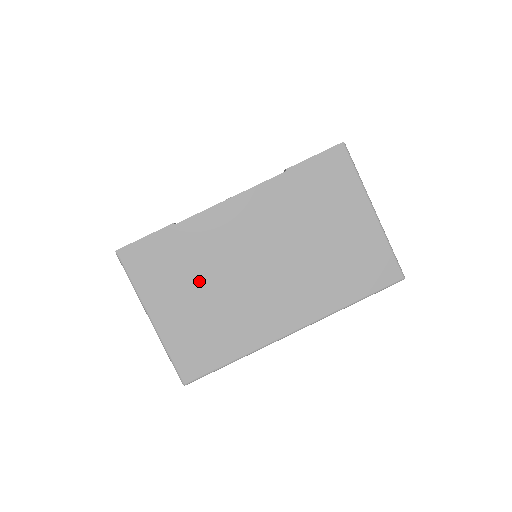
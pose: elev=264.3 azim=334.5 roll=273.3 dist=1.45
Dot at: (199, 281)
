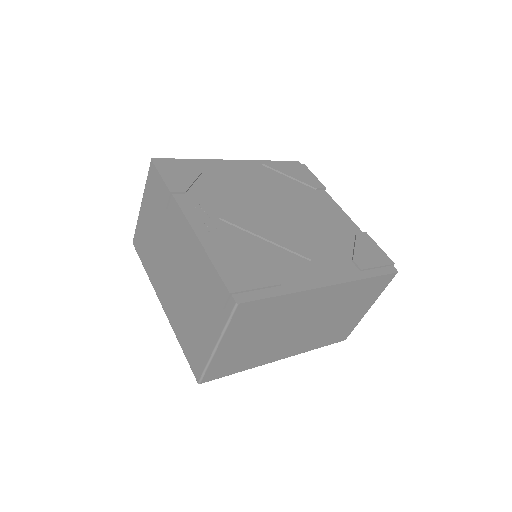
Dot at: (266, 329)
